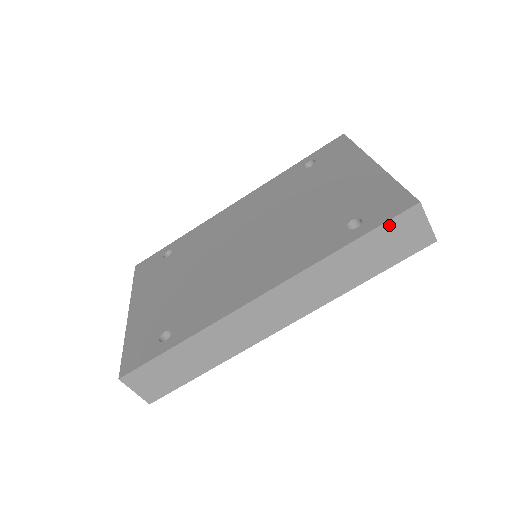
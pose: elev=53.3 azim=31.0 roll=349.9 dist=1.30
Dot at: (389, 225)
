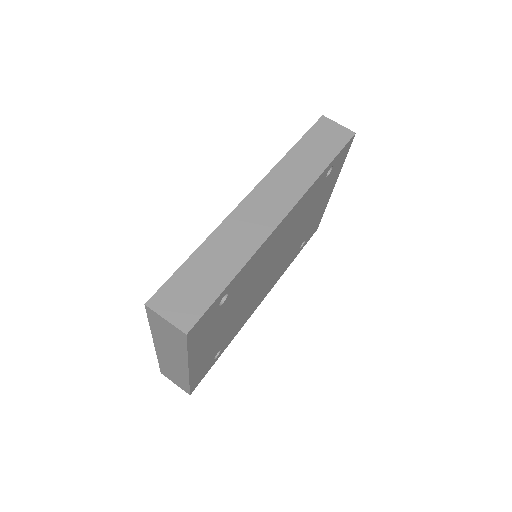
Dot at: (313, 131)
